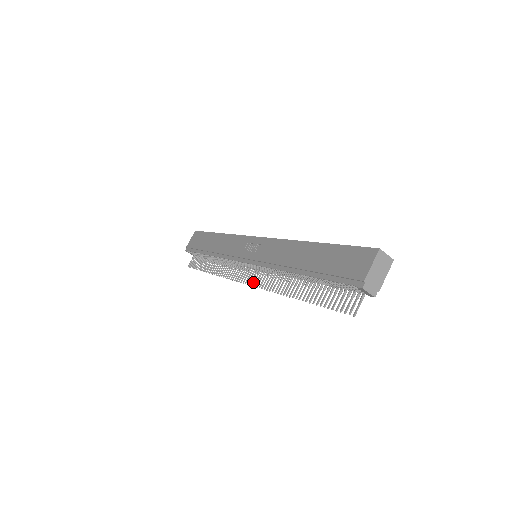
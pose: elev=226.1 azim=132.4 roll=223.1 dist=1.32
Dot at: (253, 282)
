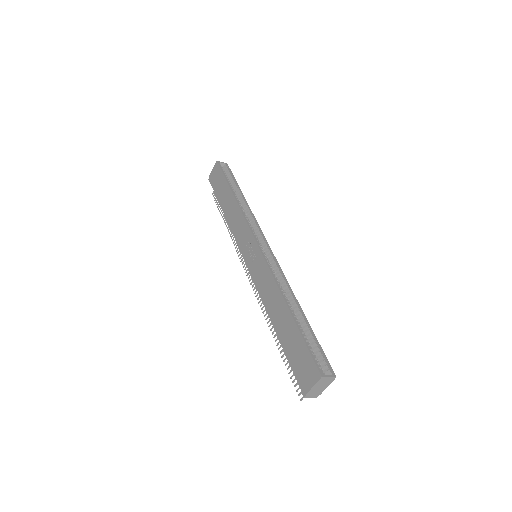
Dot at: (251, 282)
